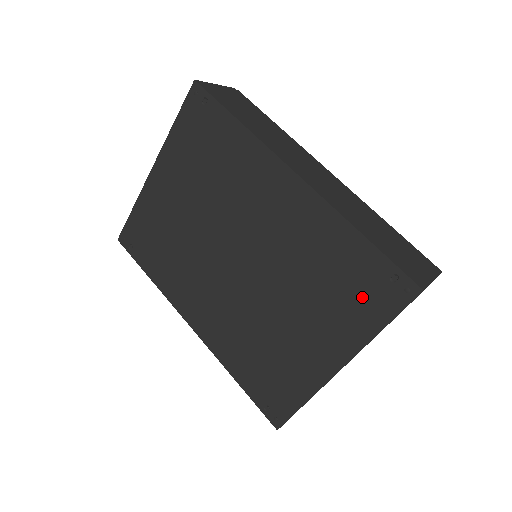
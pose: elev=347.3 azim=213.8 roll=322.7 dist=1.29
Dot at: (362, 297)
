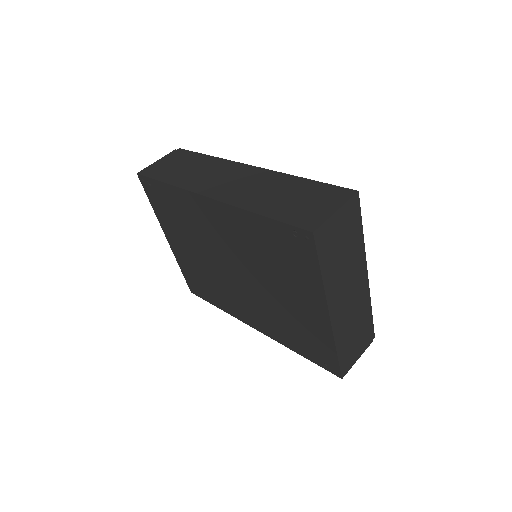
Dot at: (295, 258)
